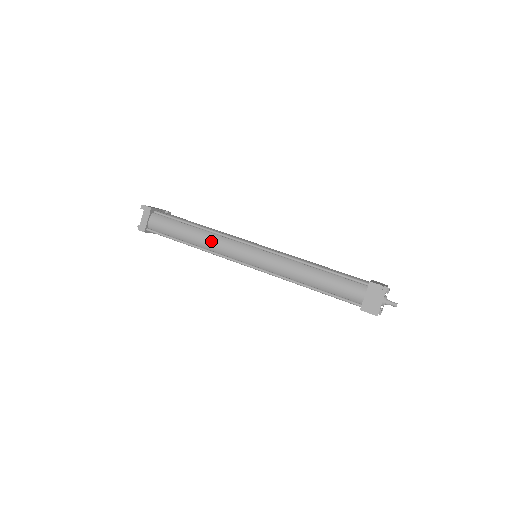
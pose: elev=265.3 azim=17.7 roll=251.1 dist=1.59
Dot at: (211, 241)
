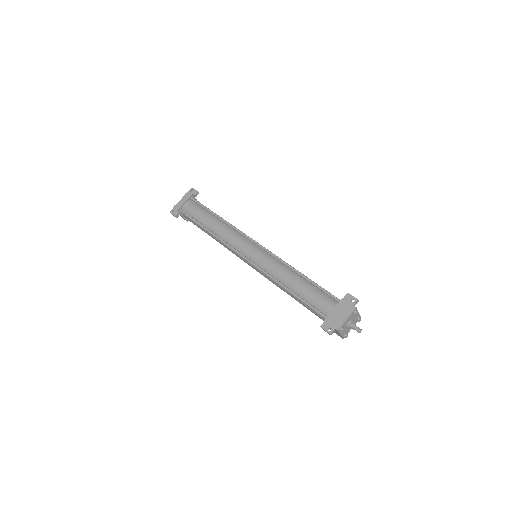
Dot at: (222, 244)
